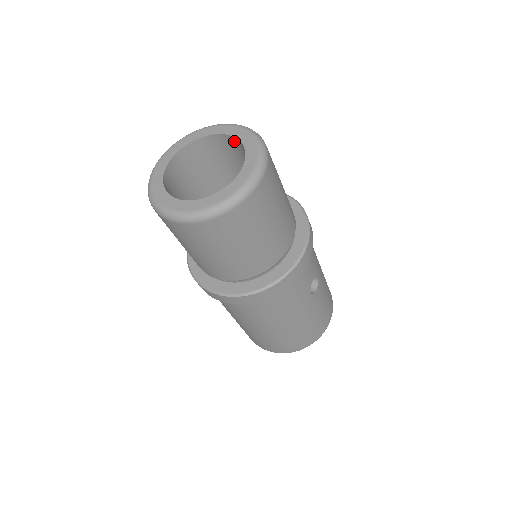
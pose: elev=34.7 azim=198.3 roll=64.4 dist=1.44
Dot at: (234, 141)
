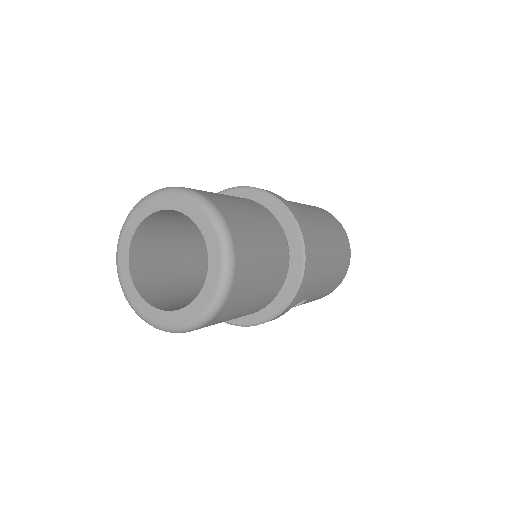
Dot at: occluded
